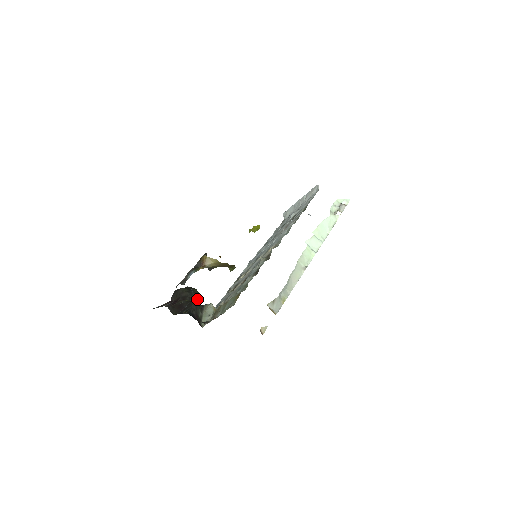
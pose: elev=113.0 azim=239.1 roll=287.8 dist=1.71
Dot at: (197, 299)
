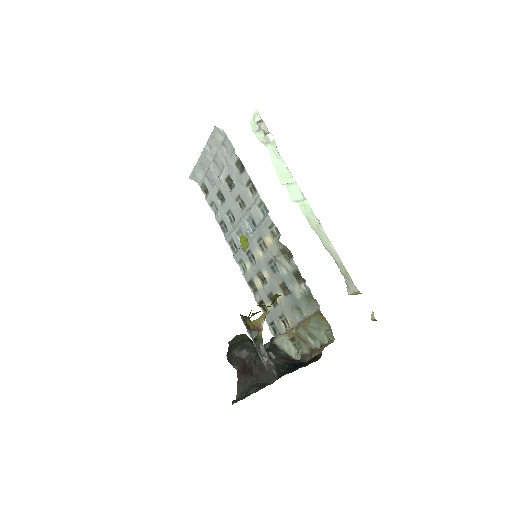
Dot at: (251, 342)
